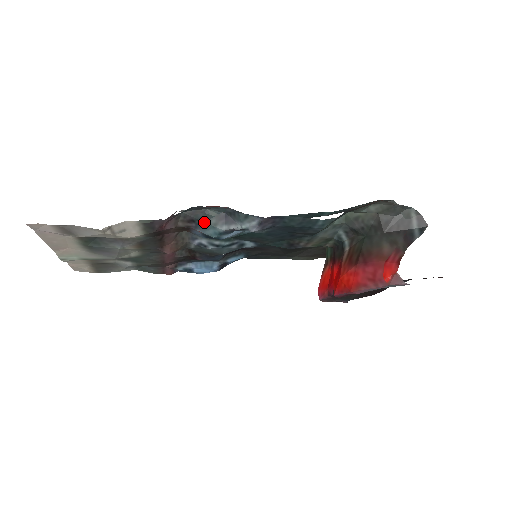
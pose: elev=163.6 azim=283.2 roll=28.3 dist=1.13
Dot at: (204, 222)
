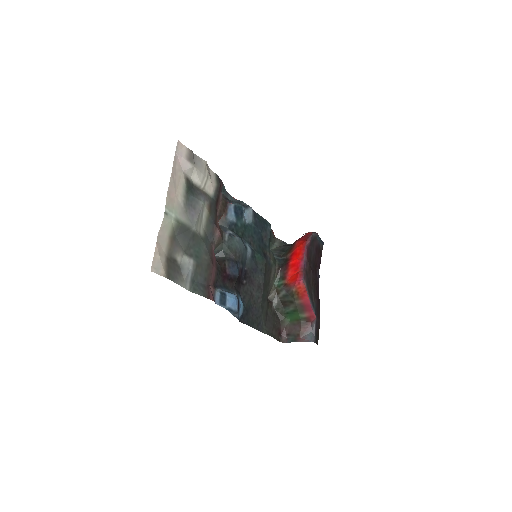
Dot at: (231, 201)
